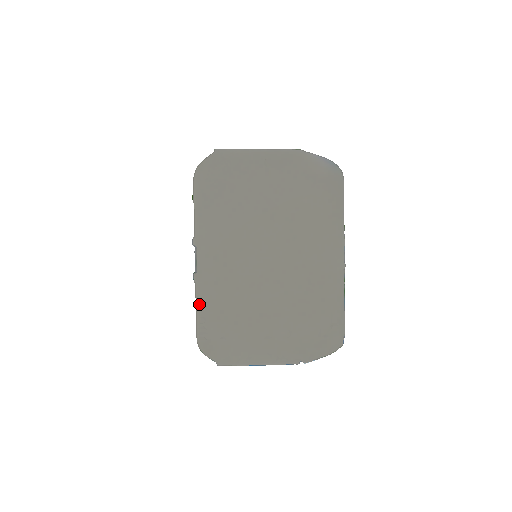
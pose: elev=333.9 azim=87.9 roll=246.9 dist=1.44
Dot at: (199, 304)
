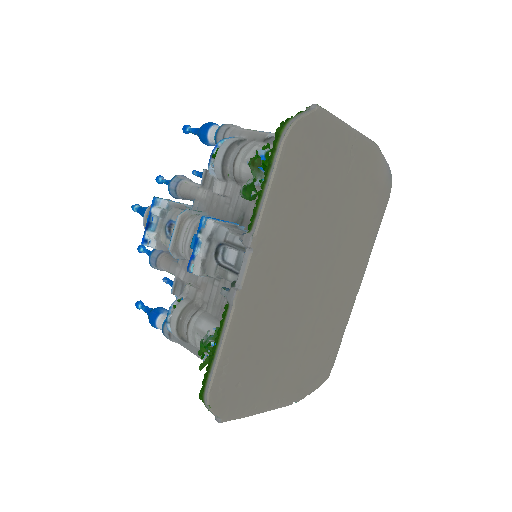
Dot at: (229, 337)
